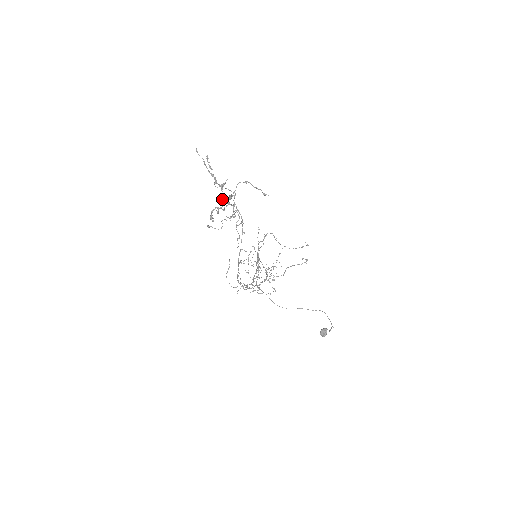
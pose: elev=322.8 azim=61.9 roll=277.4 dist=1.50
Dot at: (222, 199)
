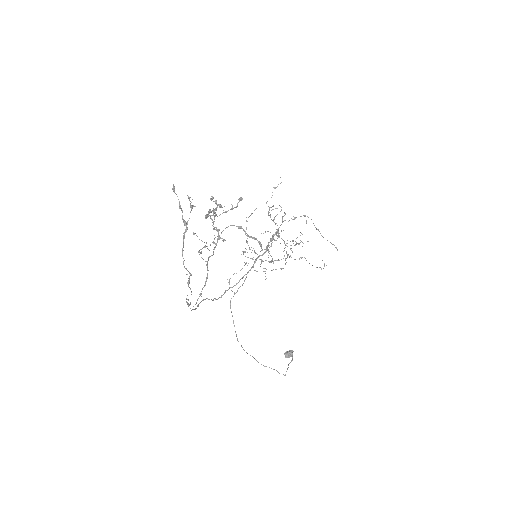
Dot at: (212, 222)
